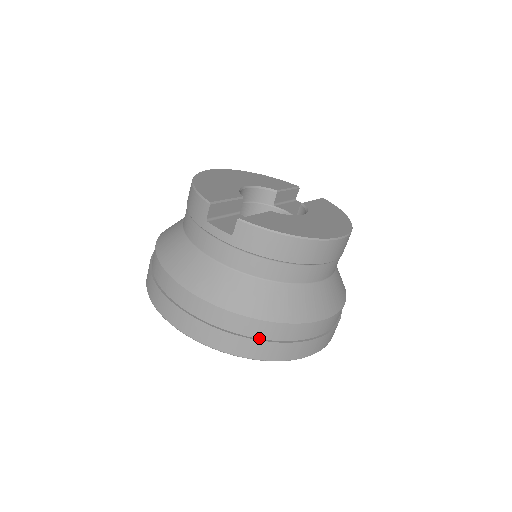
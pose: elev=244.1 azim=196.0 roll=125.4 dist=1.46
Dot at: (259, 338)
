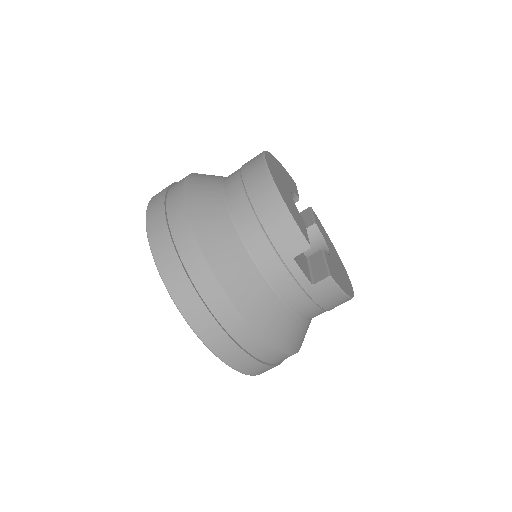
Dot at: (271, 363)
